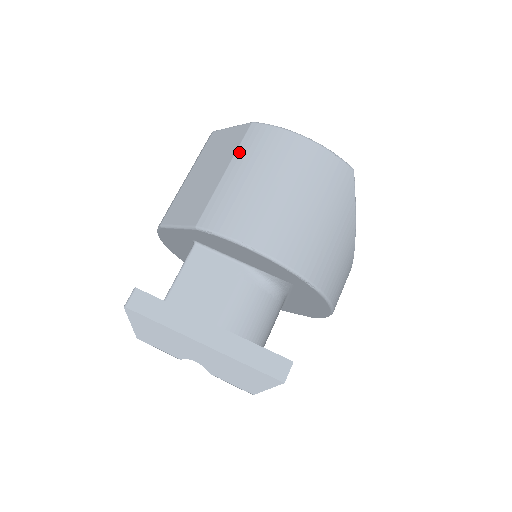
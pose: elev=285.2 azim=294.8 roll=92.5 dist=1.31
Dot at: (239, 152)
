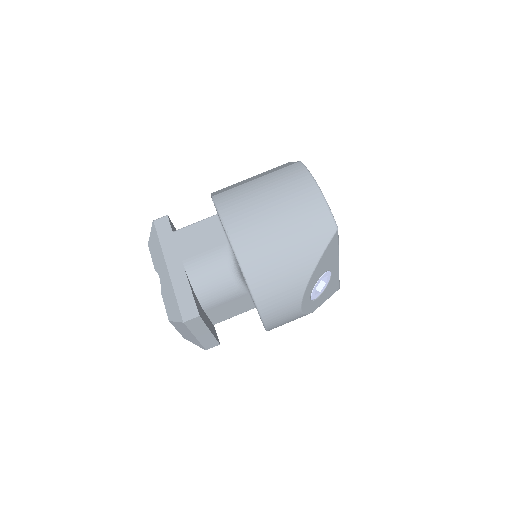
Dot at: (274, 172)
